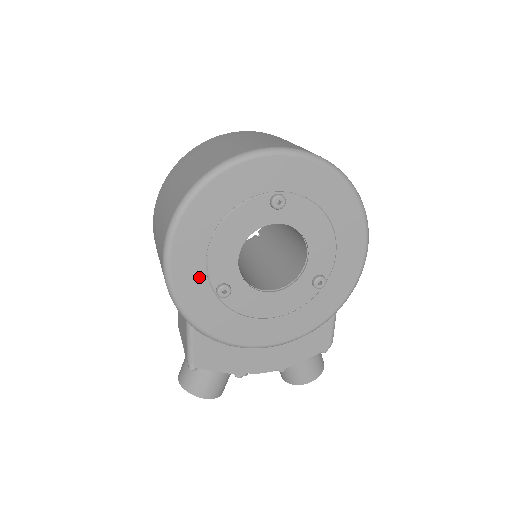
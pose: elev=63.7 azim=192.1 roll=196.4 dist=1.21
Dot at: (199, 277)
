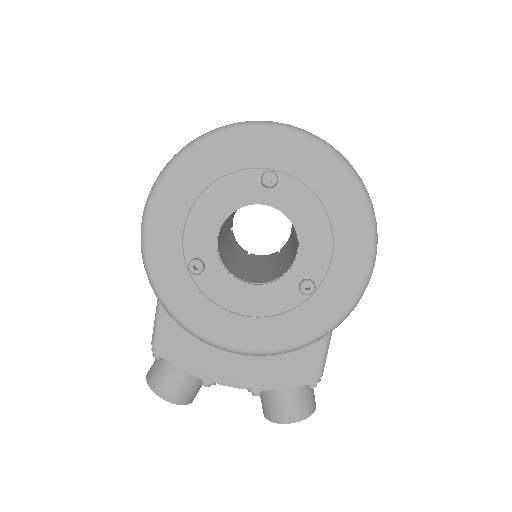
Dot at: (174, 245)
